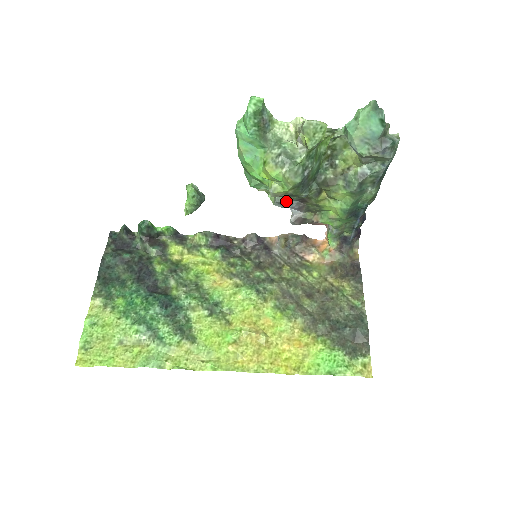
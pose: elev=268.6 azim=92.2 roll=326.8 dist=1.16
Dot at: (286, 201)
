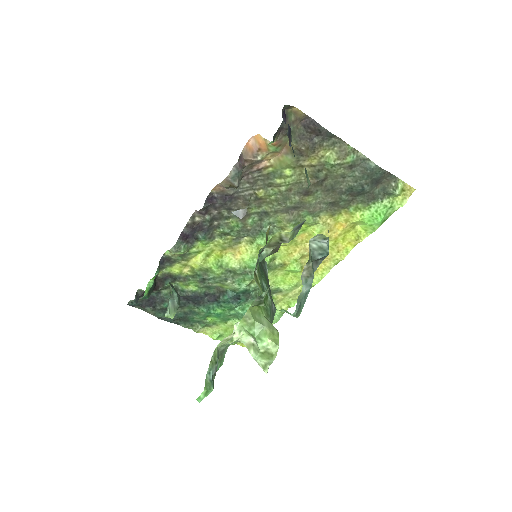
Dot at: occluded
